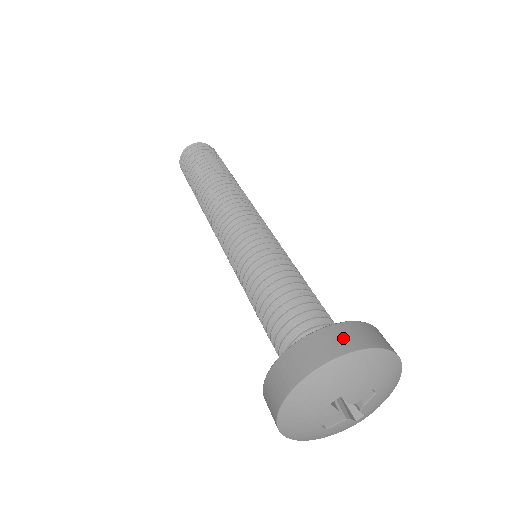
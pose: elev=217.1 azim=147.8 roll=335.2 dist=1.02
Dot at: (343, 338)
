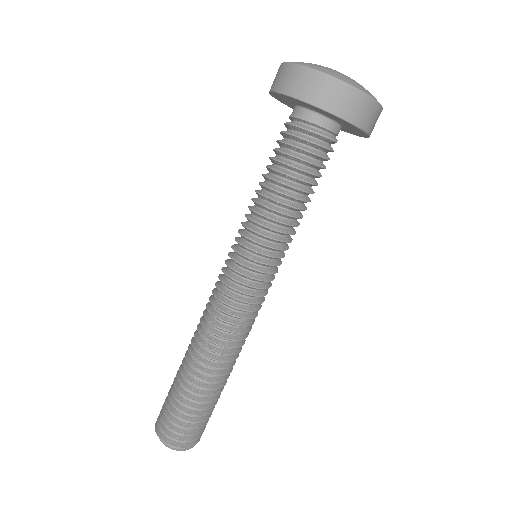
Dot at: occluded
